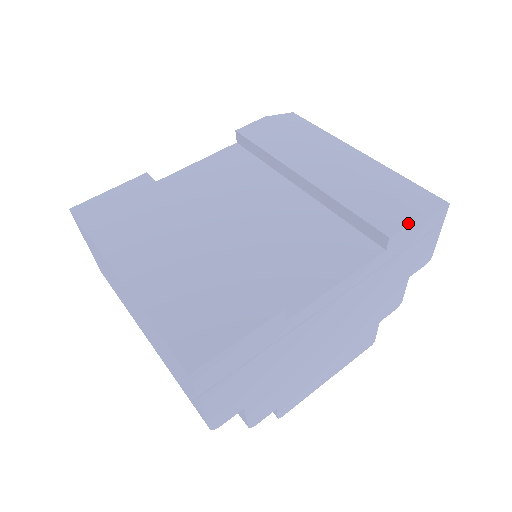
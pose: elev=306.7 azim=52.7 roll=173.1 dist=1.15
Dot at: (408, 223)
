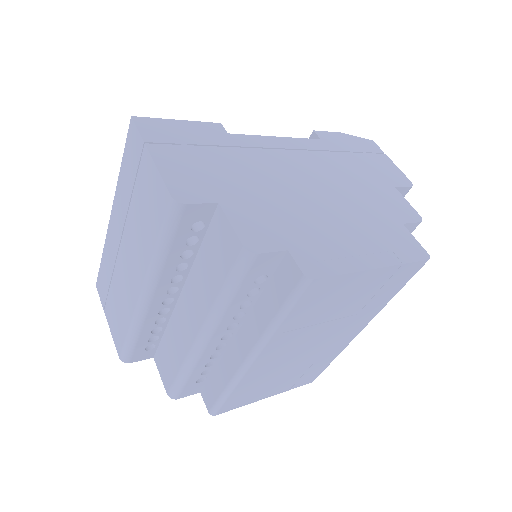
Dot at: (330, 132)
